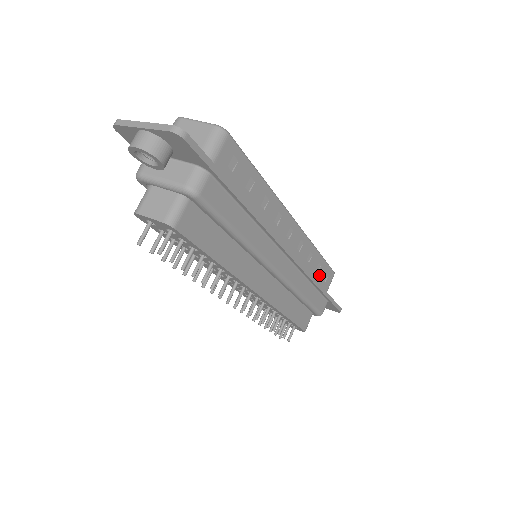
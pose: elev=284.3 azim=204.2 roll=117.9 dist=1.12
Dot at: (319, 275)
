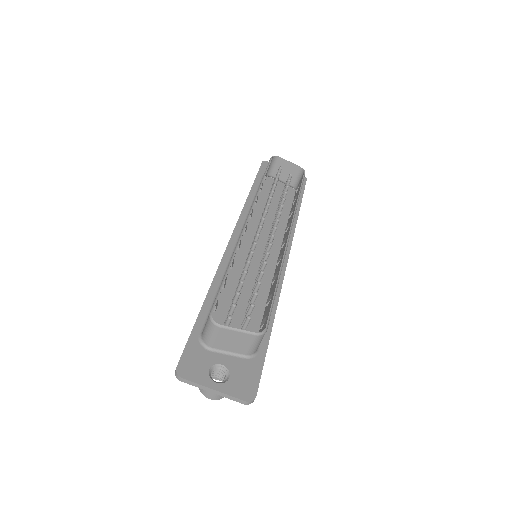
Dot at: occluded
